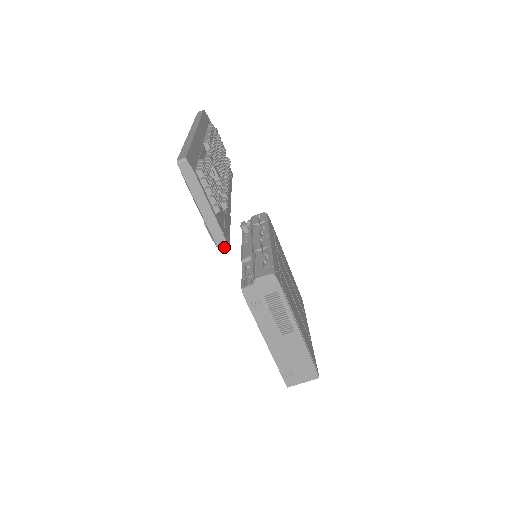
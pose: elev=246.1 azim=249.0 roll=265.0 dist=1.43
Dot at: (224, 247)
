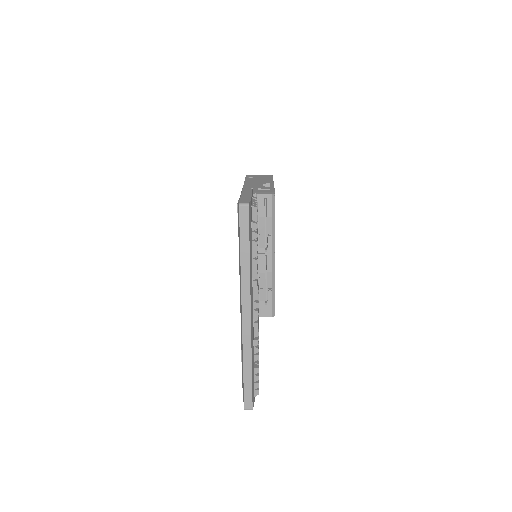
Dot at: occluded
